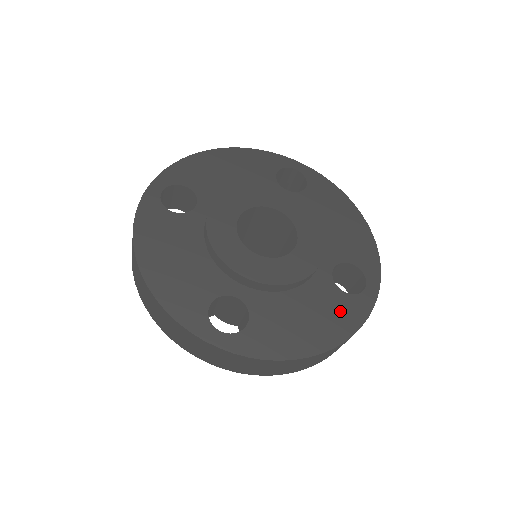
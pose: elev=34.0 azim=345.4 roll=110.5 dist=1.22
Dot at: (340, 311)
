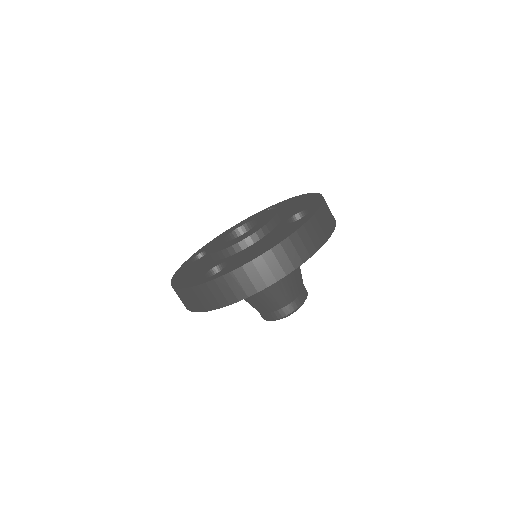
Dot at: (288, 229)
